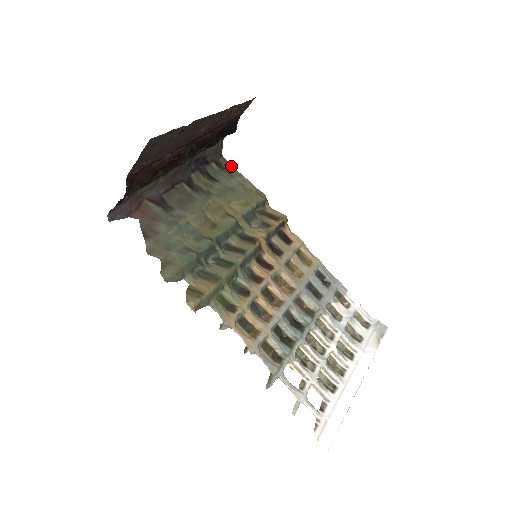
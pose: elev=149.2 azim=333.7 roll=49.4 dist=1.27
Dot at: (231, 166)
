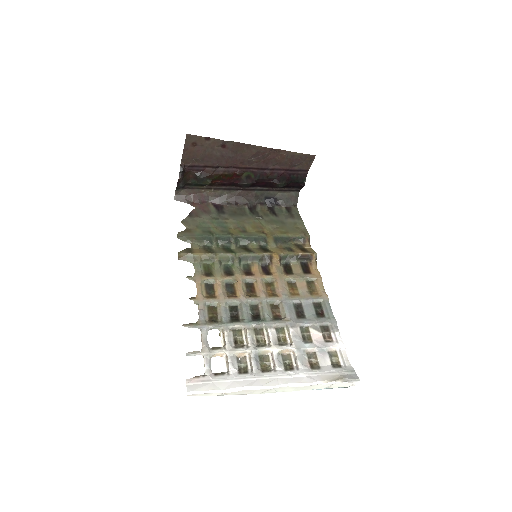
Dot at: (299, 214)
